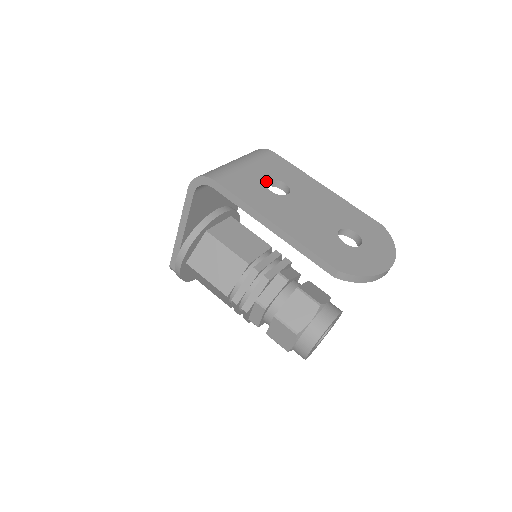
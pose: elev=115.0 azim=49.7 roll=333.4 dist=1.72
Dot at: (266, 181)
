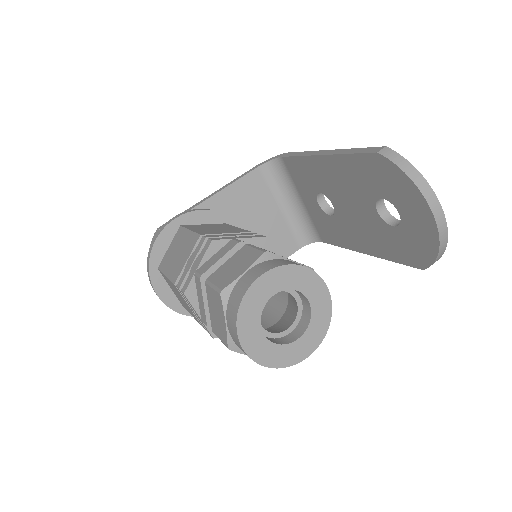
Dot at: (323, 195)
